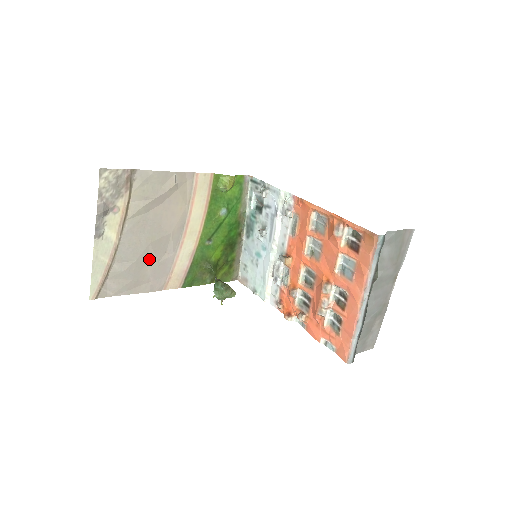
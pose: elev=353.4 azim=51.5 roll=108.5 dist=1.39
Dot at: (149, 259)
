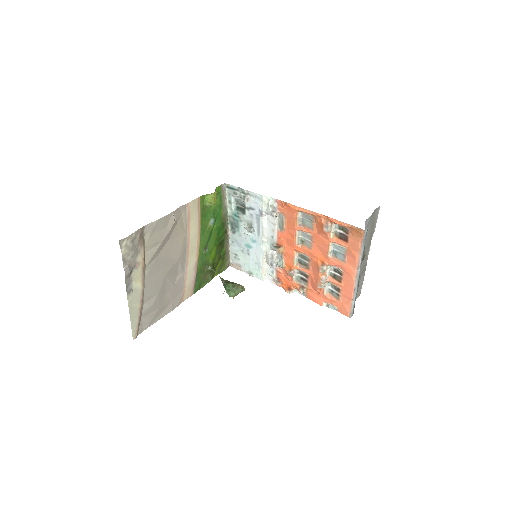
Dot at: (167, 287)
